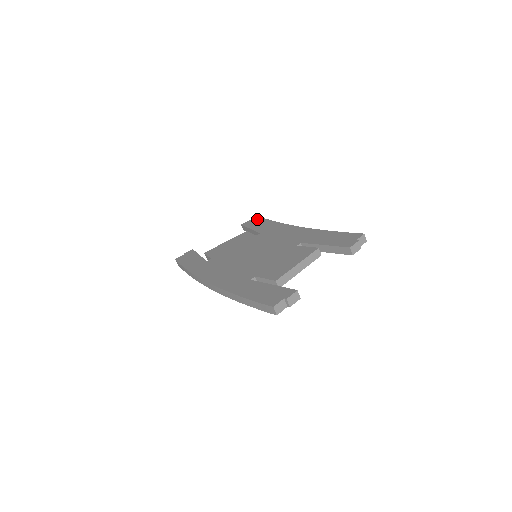
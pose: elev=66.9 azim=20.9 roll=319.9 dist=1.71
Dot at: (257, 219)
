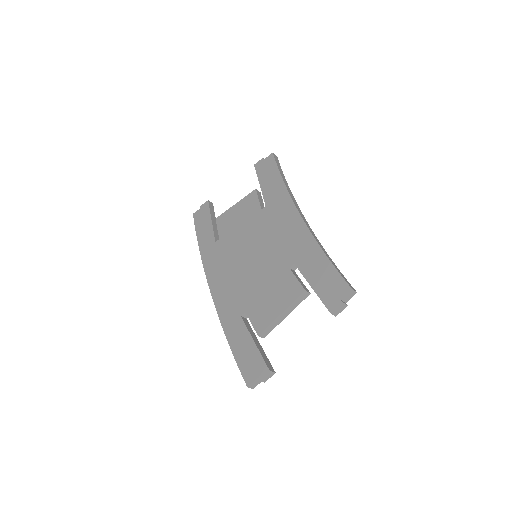
Dot at: (269, 162)
